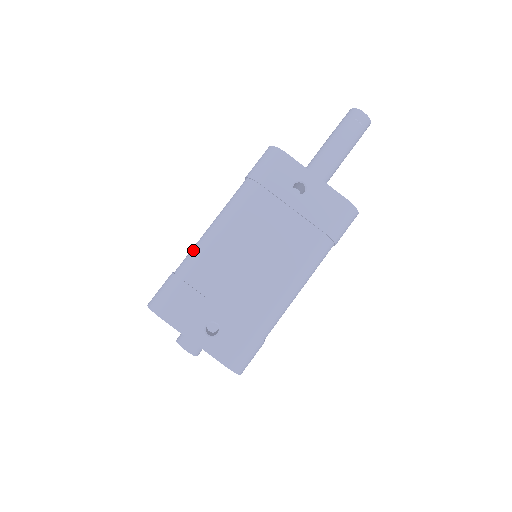
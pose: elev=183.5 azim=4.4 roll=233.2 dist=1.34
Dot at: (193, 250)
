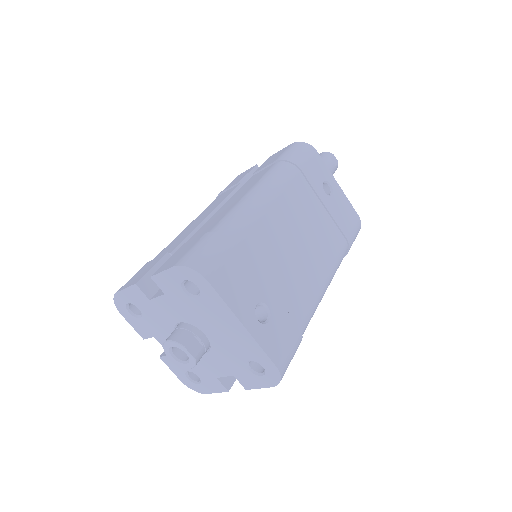
Dot at: (235, 212)
